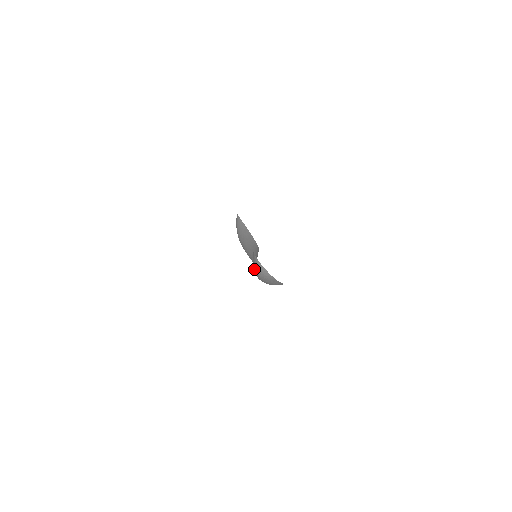
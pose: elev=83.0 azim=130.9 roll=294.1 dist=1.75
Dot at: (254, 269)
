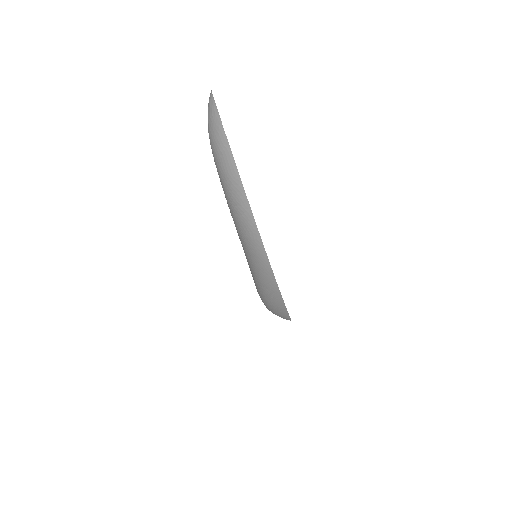
Dot at: occluded
